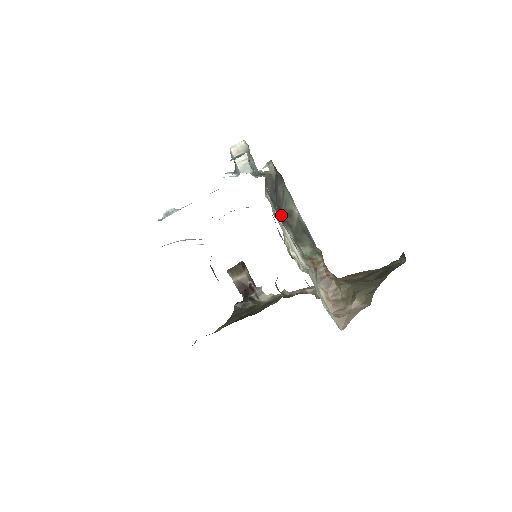
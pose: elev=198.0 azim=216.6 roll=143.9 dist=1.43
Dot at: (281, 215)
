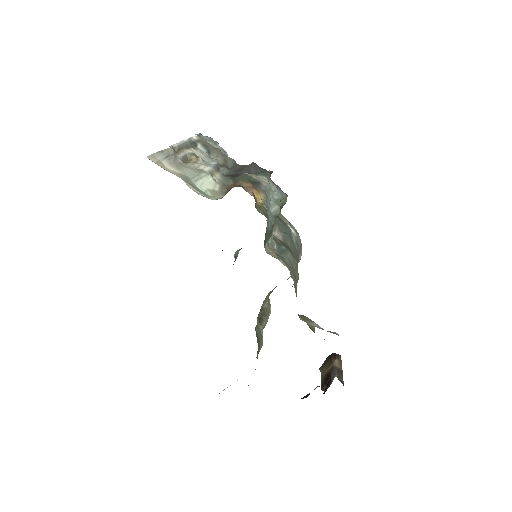
Dot at: (232, 175)
